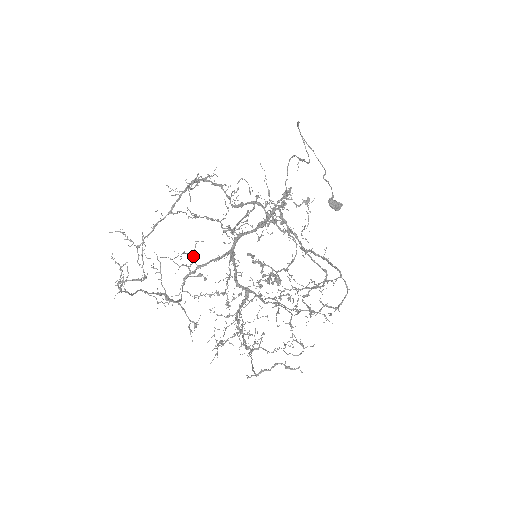
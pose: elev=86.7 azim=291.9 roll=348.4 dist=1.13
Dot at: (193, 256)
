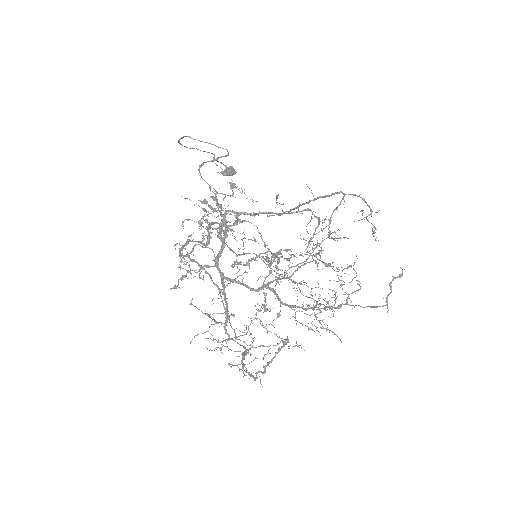
Dot at: (206, 314)
